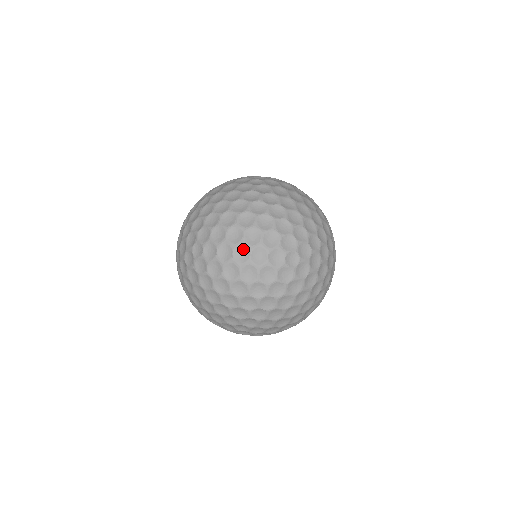
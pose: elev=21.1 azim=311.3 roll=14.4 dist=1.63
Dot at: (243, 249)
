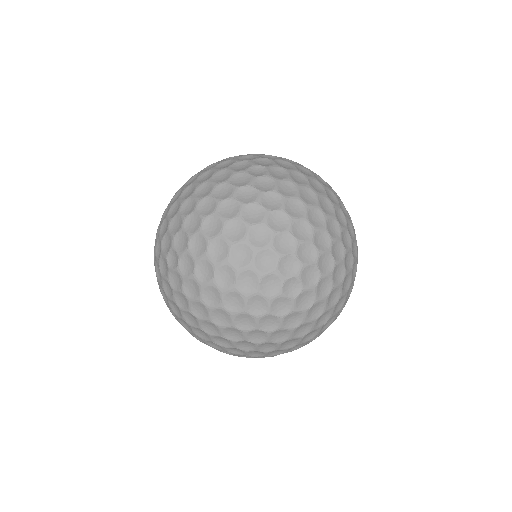
Dot at: (227, 270)
